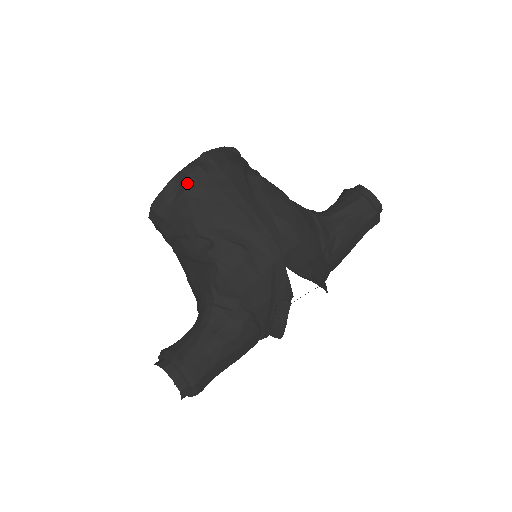
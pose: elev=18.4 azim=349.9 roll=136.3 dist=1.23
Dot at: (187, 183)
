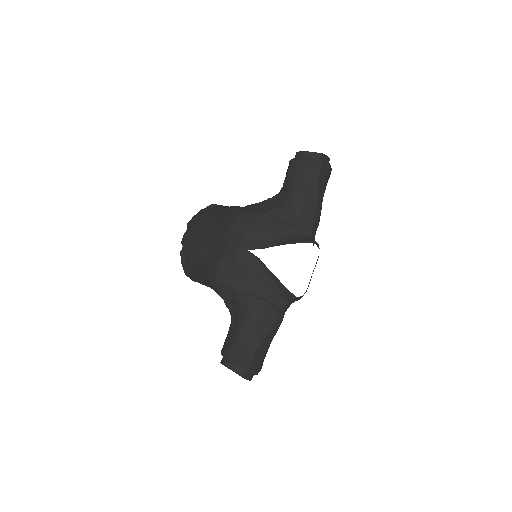
Dot at: (183, 247)
